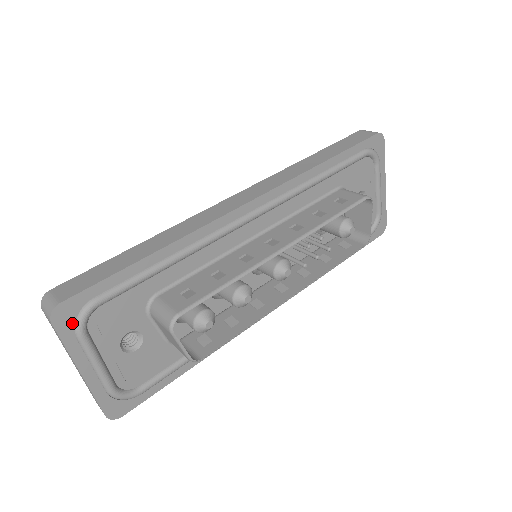
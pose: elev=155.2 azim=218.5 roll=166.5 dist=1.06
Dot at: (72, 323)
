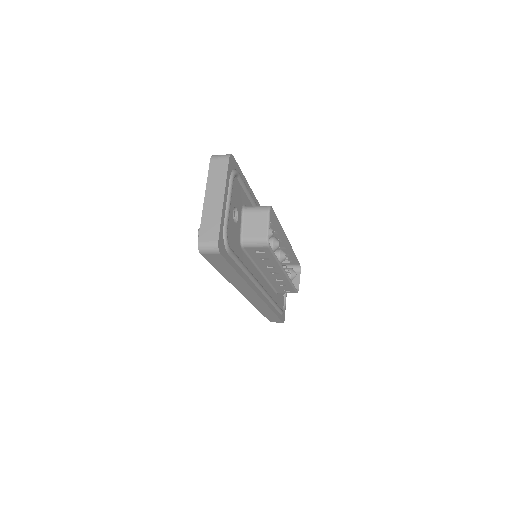
Dot at: (231, 170)
